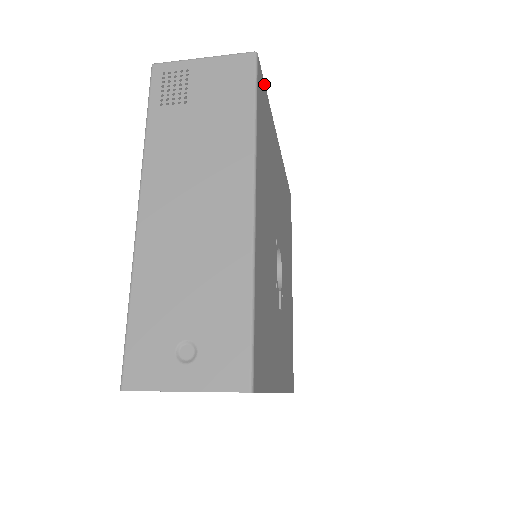
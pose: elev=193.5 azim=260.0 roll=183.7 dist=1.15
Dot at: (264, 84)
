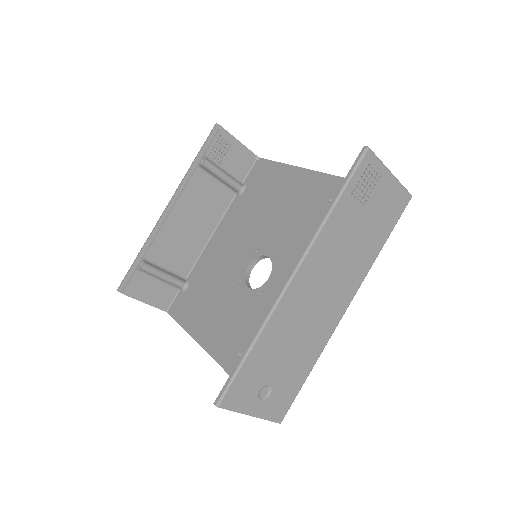
Dot at: occluded
